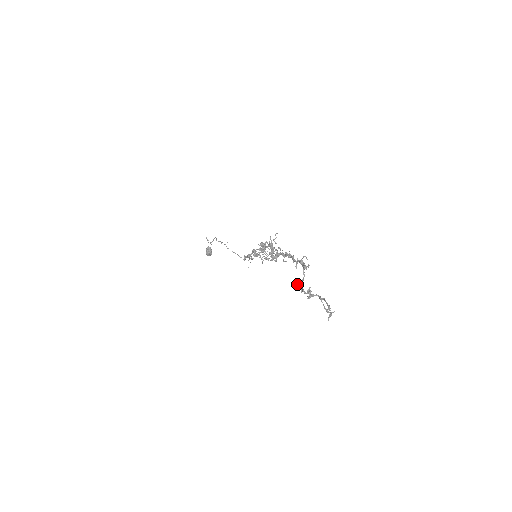
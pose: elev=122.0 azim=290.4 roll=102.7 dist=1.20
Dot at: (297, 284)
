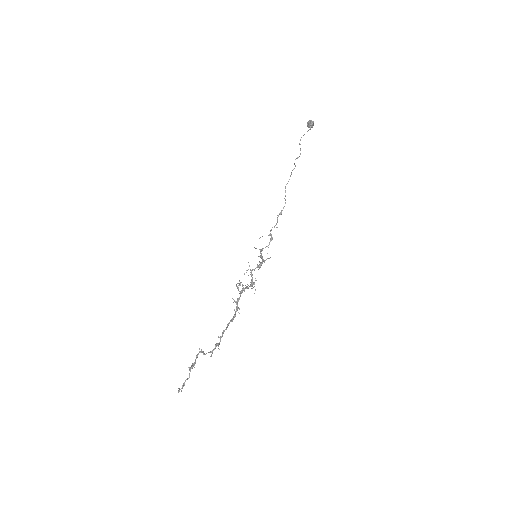
Dot at: (201, 349)
